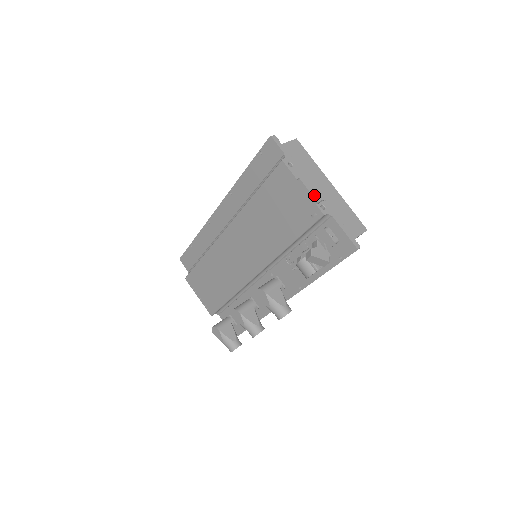
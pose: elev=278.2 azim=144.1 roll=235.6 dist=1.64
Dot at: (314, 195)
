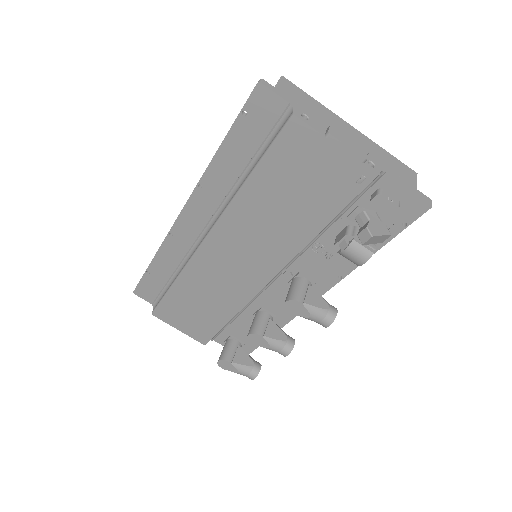
Dot at: (357, 151)
